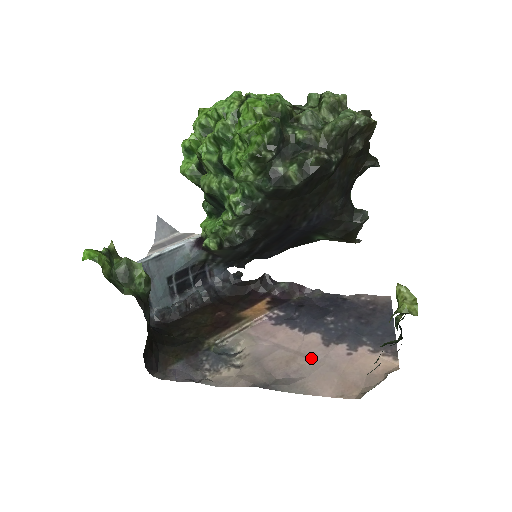
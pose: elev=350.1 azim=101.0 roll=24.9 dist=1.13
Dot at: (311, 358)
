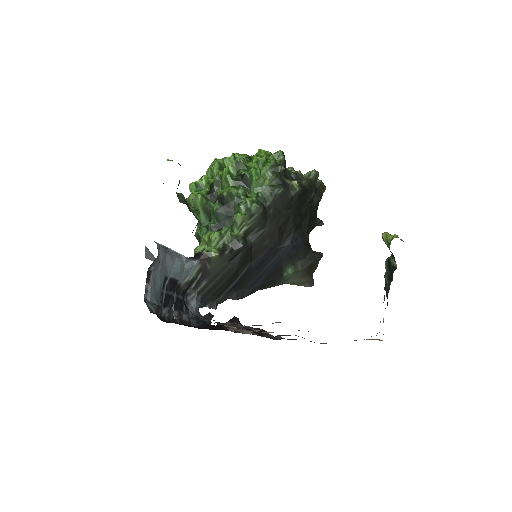
Dot at: occluded
